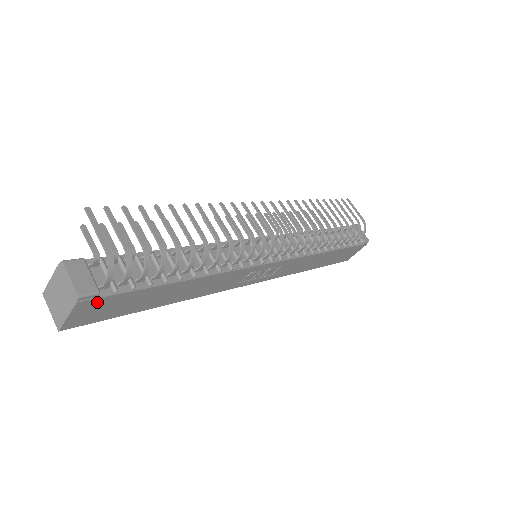
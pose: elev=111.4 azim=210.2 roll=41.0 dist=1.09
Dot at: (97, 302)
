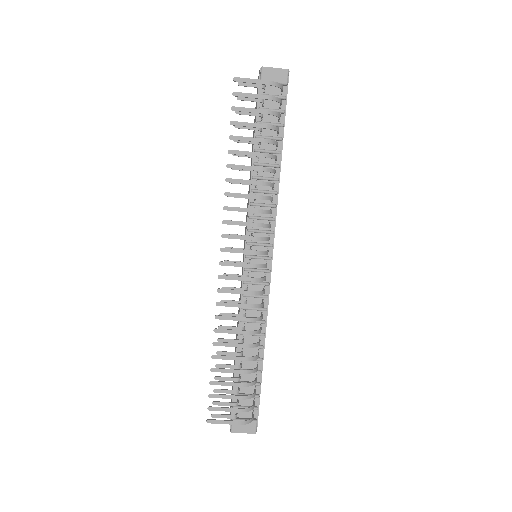
Dot at: occluded
